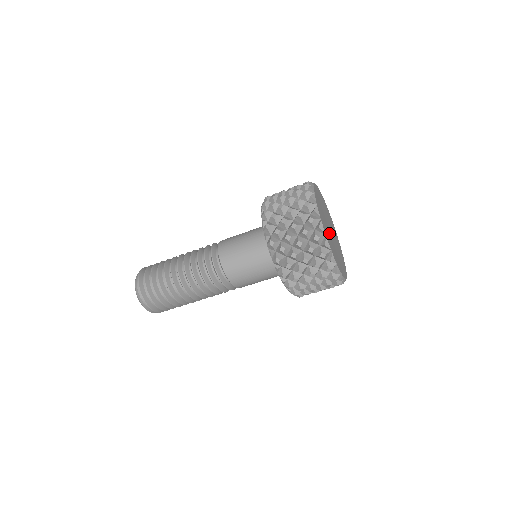
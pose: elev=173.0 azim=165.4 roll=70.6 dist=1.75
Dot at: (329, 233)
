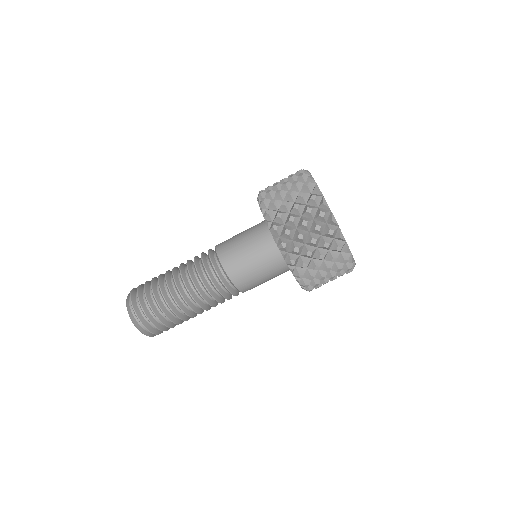
Dot at: occluded
